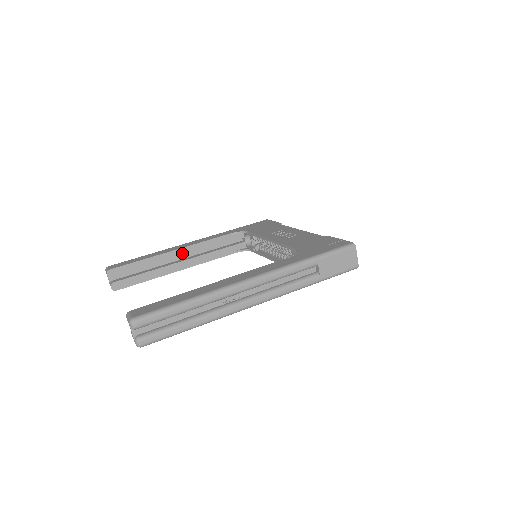
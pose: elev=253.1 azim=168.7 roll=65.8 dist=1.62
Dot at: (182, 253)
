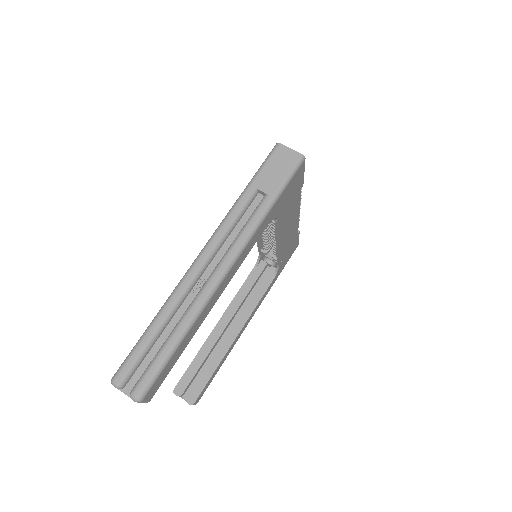
Dot at: (224, 323)
